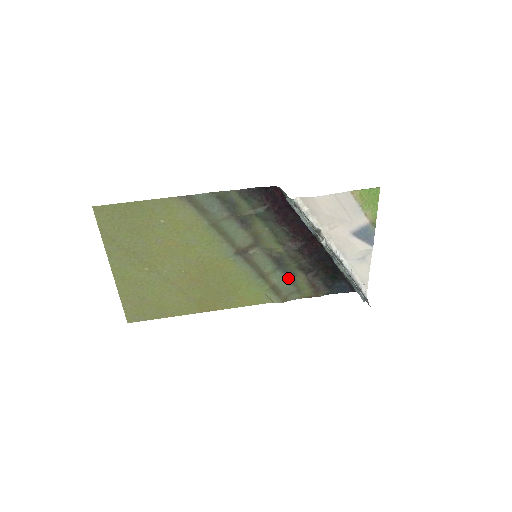
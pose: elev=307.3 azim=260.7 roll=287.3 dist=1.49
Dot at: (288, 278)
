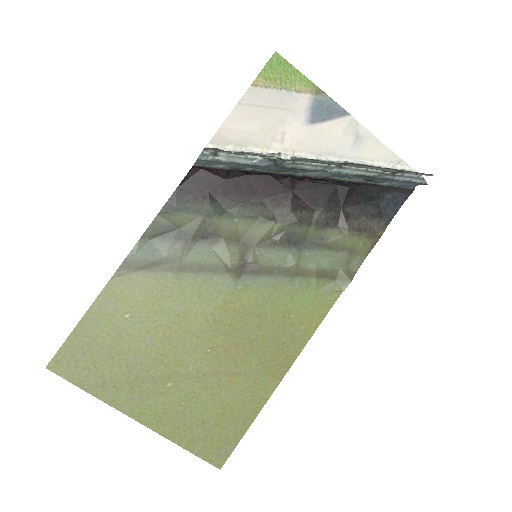
Dot at: (323, 249)
